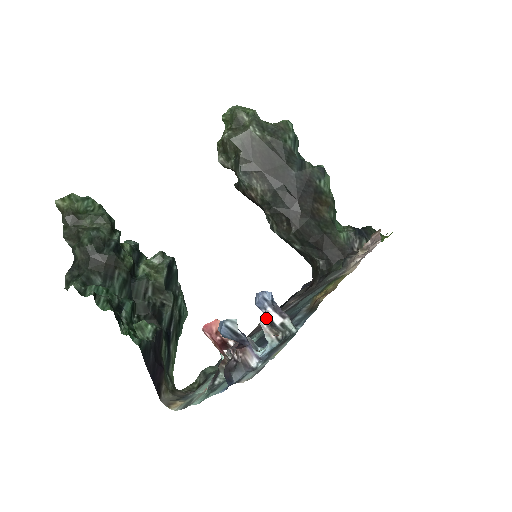
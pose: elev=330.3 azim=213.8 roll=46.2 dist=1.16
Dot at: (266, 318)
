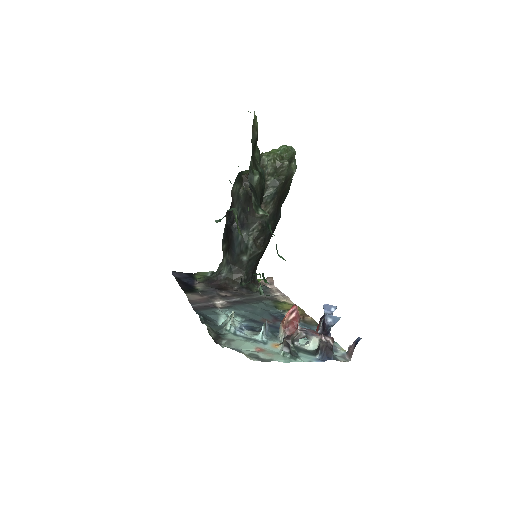
Dot at: occluded
